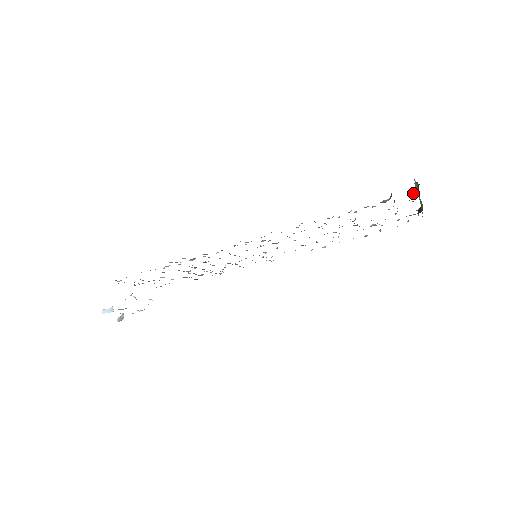
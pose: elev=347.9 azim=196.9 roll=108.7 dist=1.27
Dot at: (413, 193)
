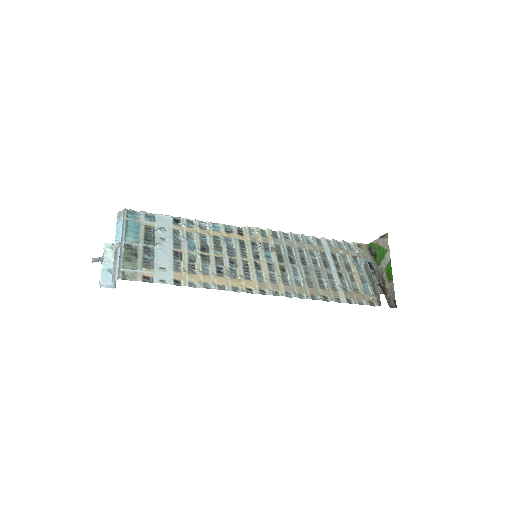
Dot at: (386, 286)
